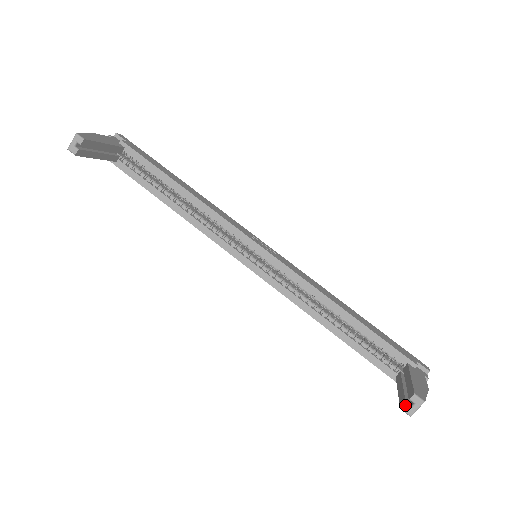
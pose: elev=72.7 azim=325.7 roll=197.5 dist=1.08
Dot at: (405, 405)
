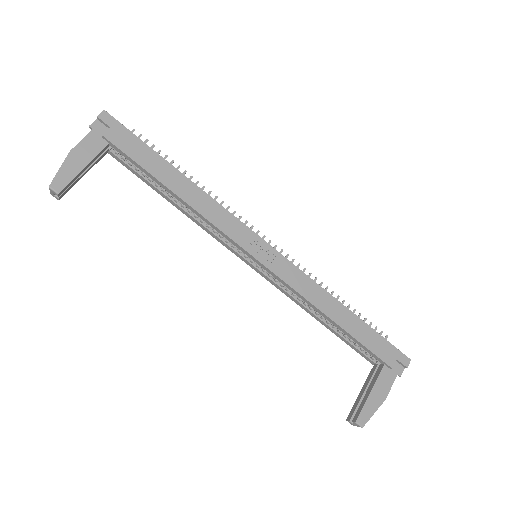
Dot at: (349, 421)
